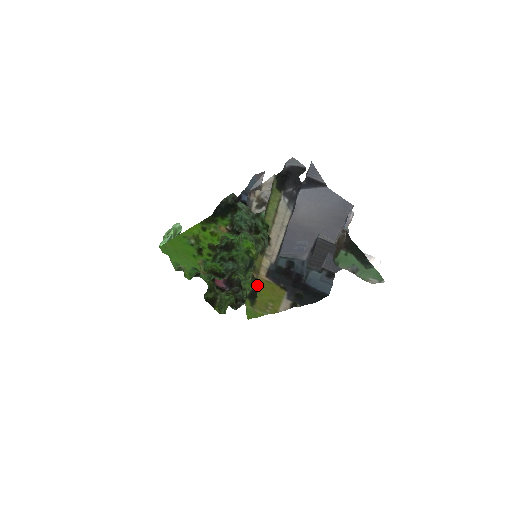
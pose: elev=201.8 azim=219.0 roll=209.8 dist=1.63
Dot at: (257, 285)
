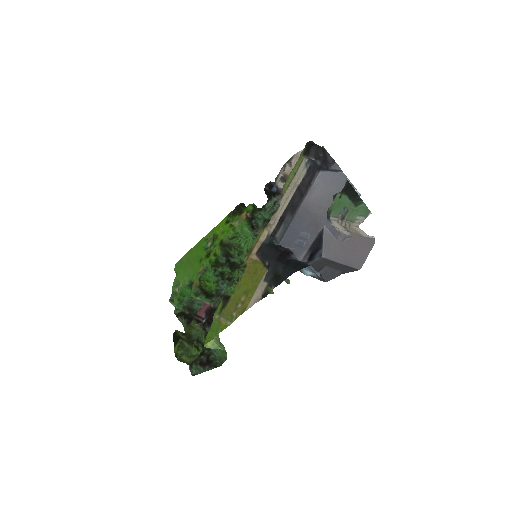
Dot at: occluded
